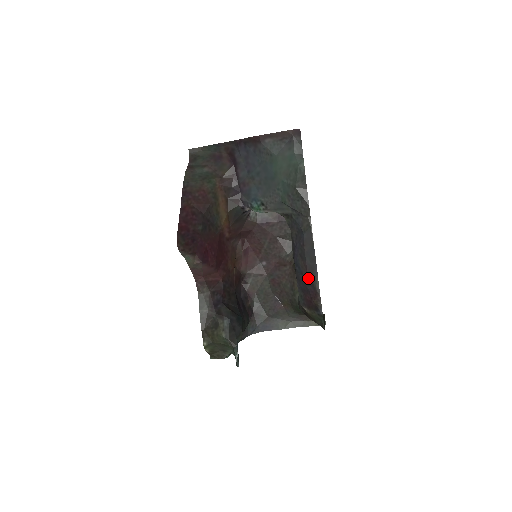
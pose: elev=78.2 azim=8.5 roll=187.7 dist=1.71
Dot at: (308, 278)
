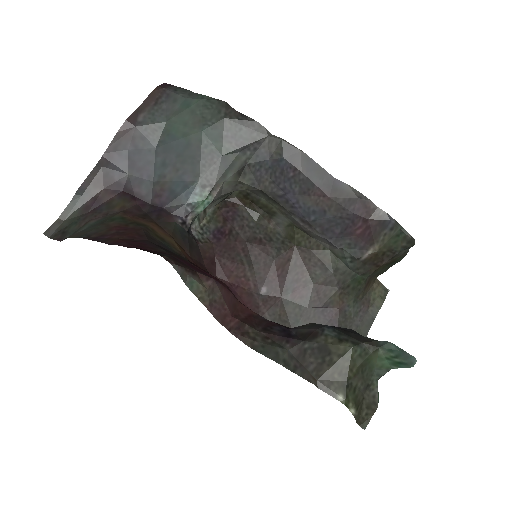
Dot at: (337, 202)
